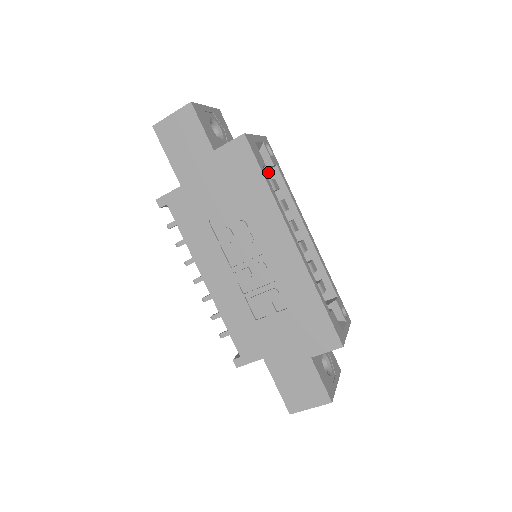
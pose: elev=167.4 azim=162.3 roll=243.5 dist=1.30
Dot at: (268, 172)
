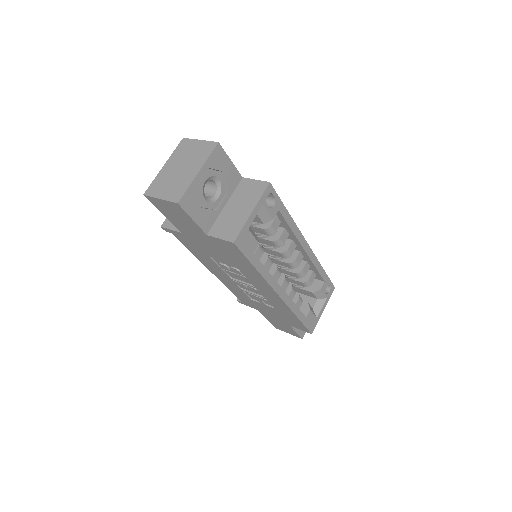
Dot at: occluded
